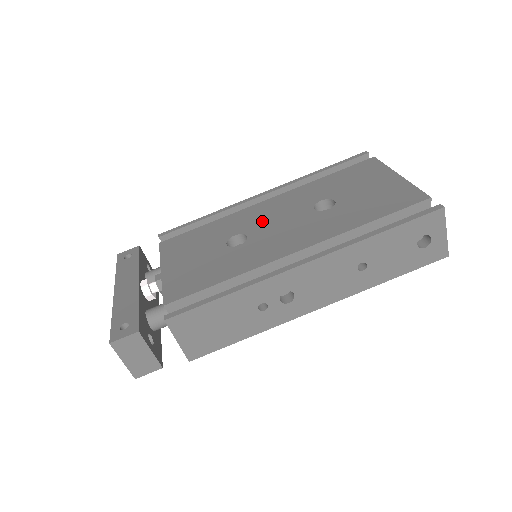
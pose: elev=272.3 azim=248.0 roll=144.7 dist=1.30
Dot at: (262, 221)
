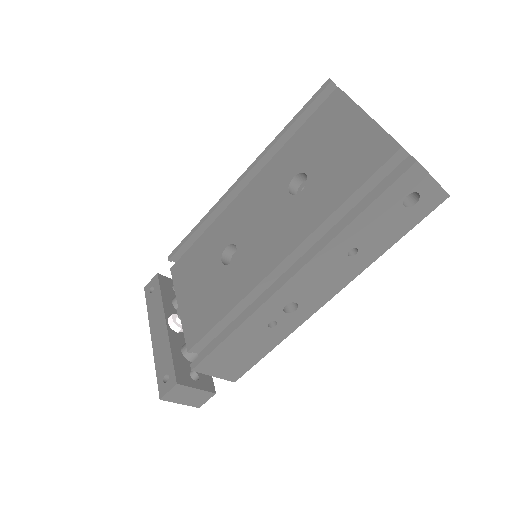
Dot at: (246, 222)
